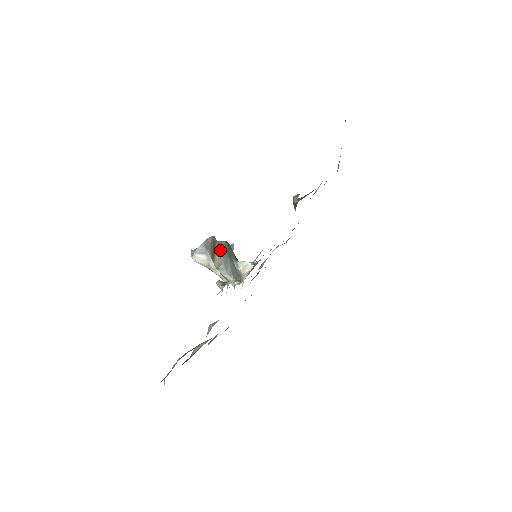
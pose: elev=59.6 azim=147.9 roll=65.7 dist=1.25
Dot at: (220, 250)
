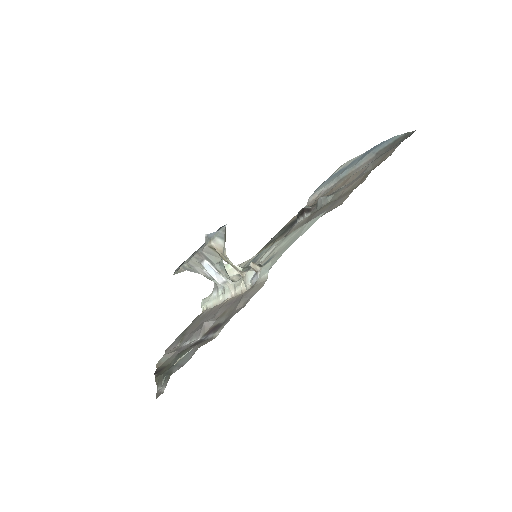
Dot at: occluded
